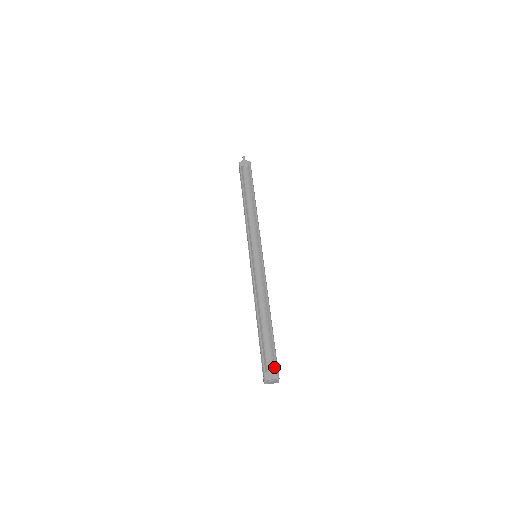
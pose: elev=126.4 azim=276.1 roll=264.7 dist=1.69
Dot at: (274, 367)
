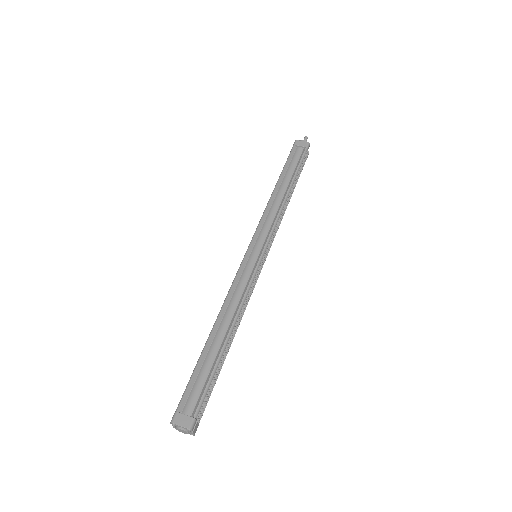
Dot at: (194, 410)
